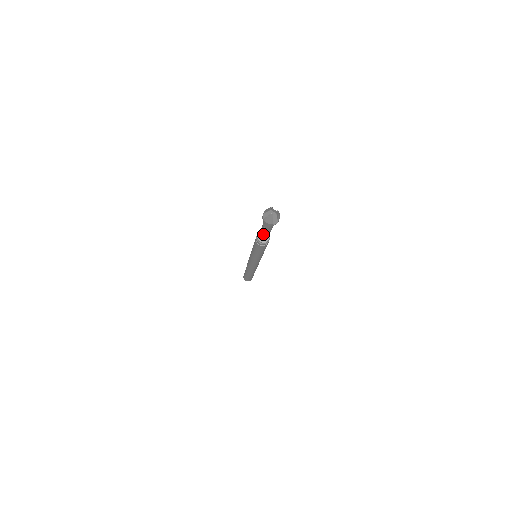
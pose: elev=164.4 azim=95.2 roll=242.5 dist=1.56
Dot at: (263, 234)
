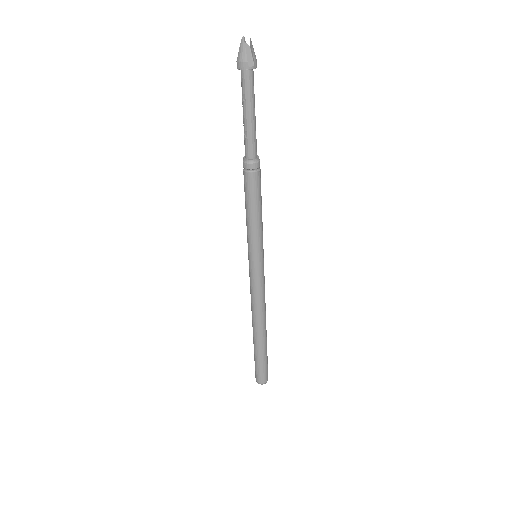
Dot at: (246, 128)
